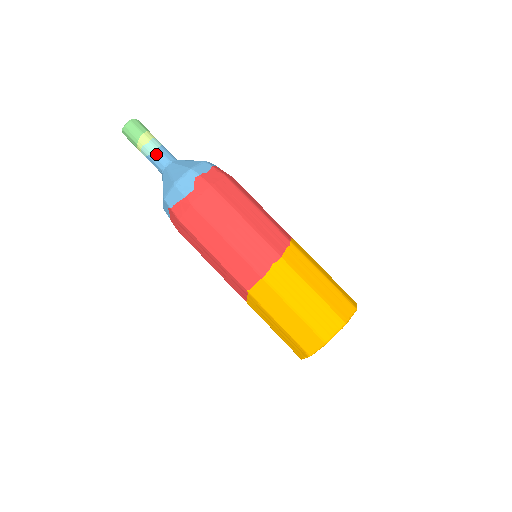
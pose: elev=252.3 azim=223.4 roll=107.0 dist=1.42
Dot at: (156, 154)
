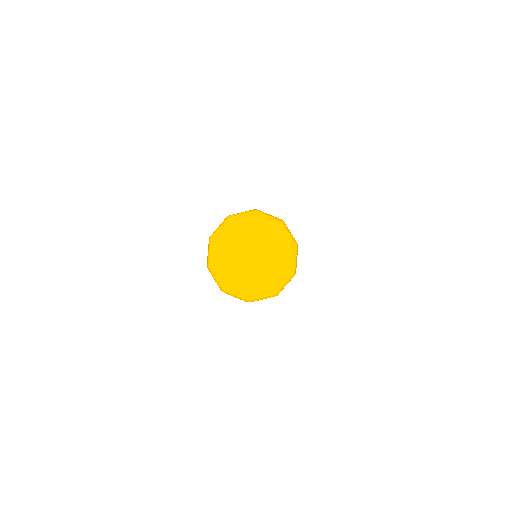
Dot at: occluded
